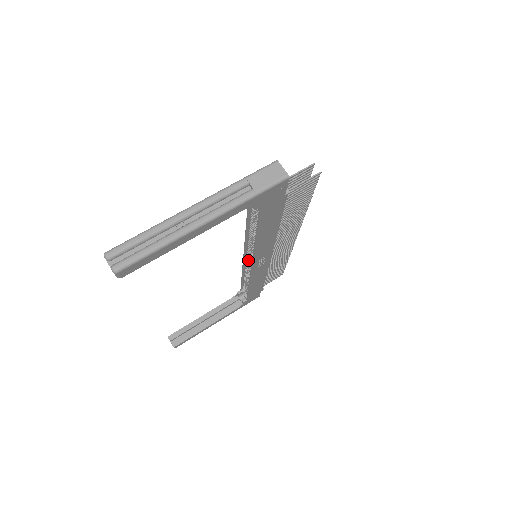
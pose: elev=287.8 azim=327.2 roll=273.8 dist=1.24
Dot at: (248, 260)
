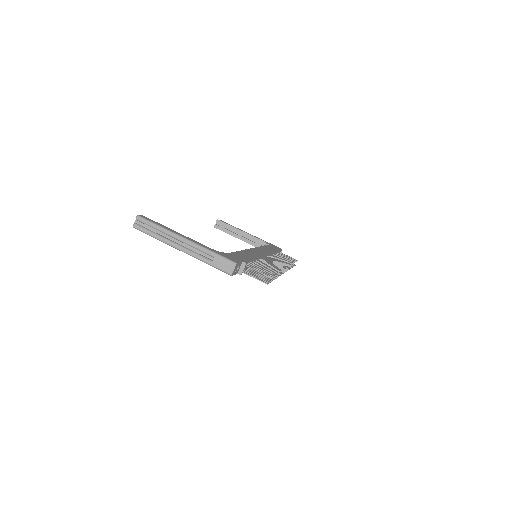
Dot at: occluded
